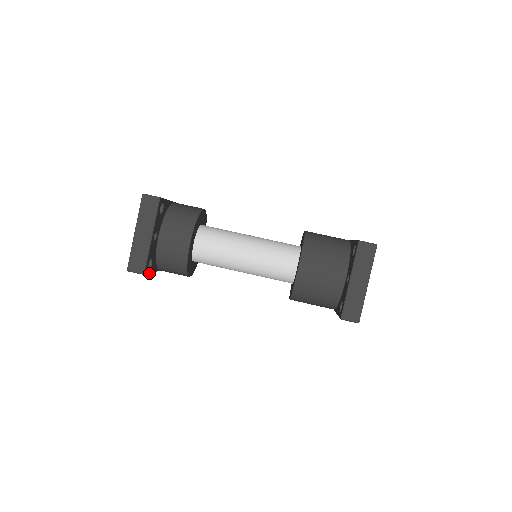
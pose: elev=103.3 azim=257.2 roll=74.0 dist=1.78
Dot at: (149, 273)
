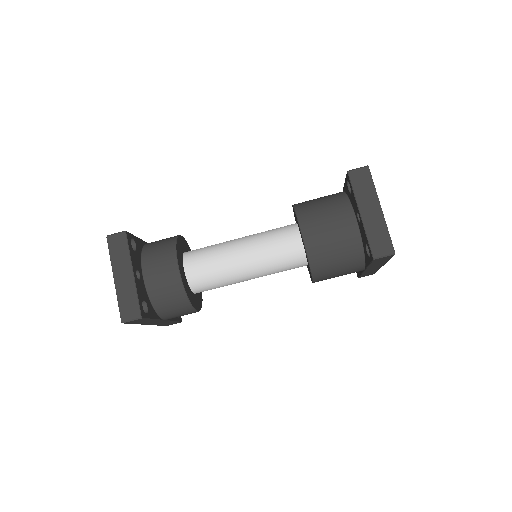
Dot at: (148, 319)
